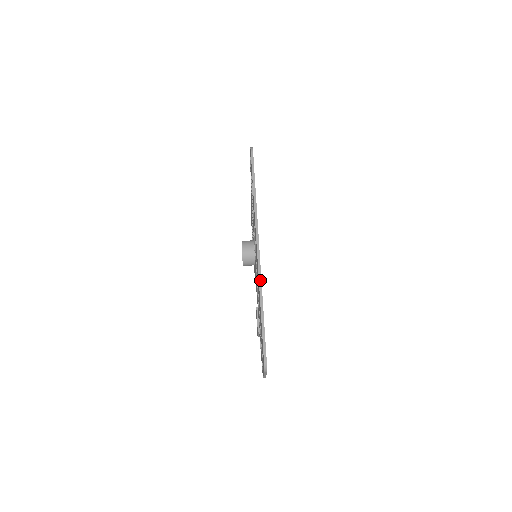
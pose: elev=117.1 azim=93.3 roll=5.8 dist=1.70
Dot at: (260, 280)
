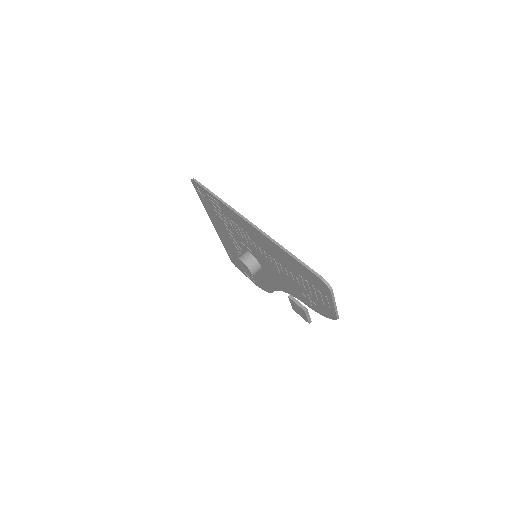
Dot at: (270, 238)
